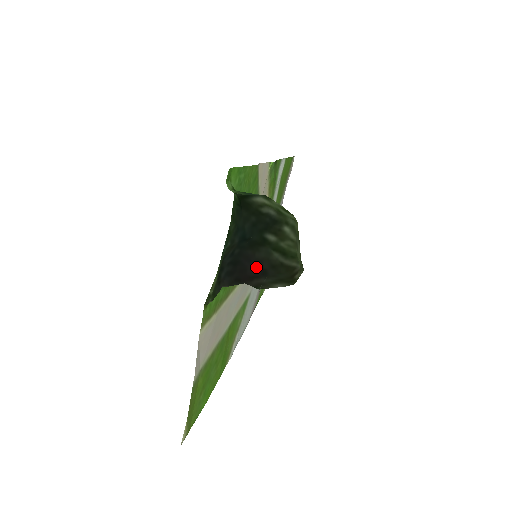
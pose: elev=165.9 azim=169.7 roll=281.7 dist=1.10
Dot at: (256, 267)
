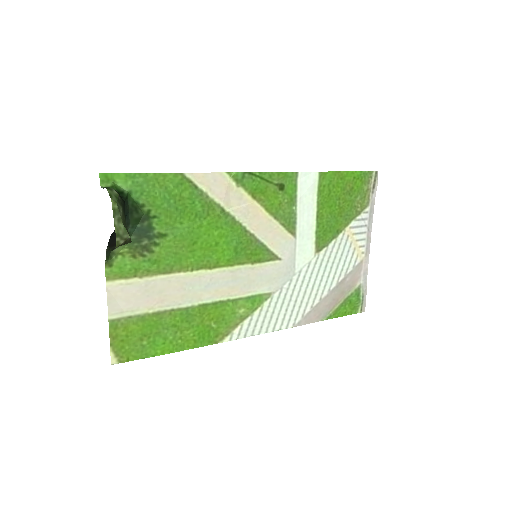
Dot at: occluded
